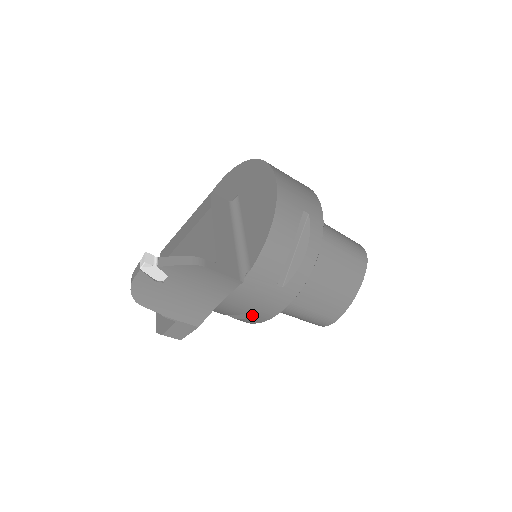
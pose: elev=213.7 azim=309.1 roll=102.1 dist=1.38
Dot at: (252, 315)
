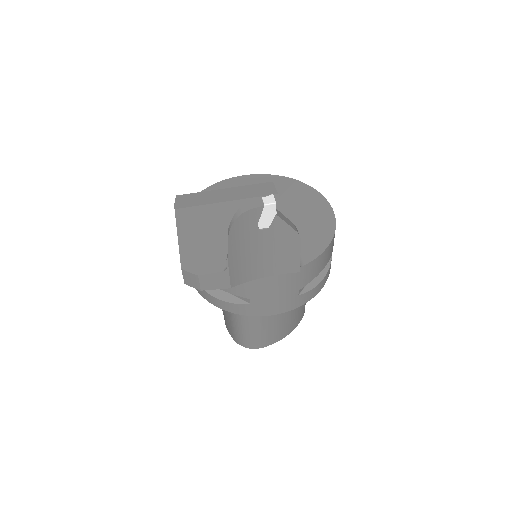
Dot at: (252, 304)
